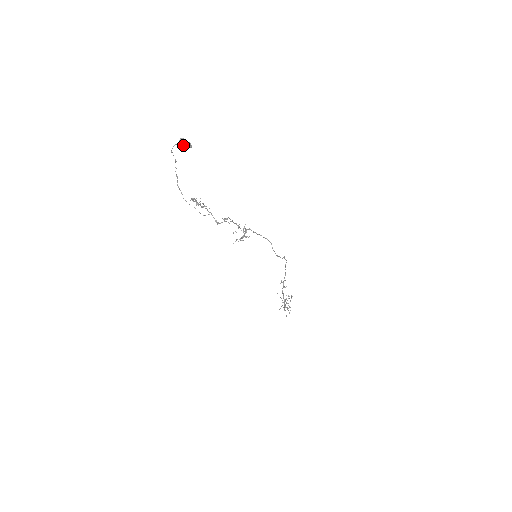
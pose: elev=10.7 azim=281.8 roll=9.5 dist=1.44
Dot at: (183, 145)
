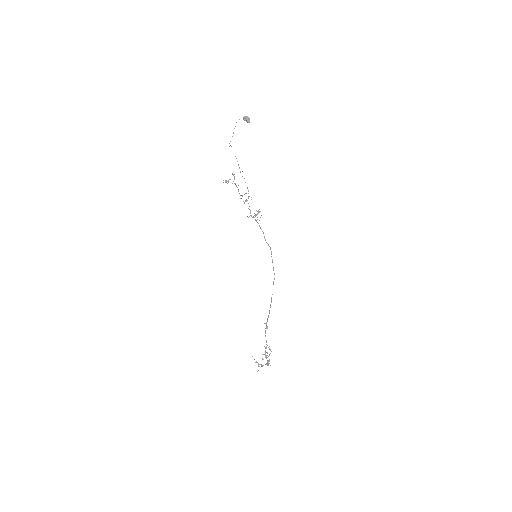
Dot at: (247, 118)
